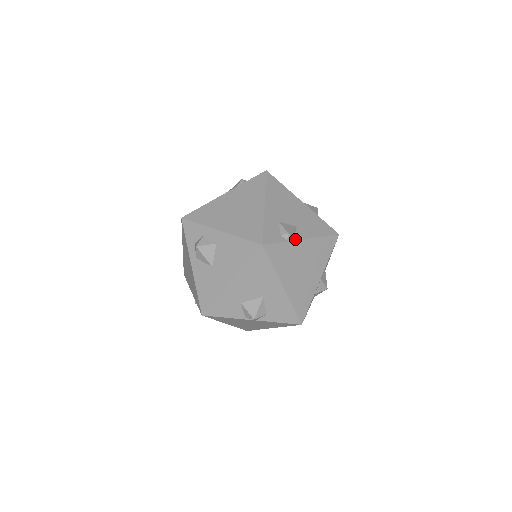
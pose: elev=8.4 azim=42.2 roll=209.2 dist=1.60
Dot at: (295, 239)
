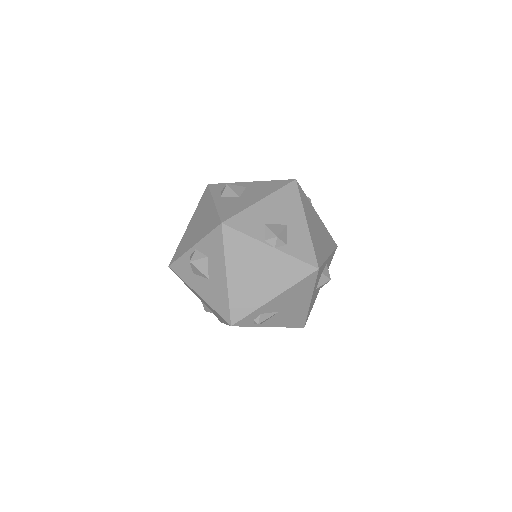
Dot at: (313, 207)
